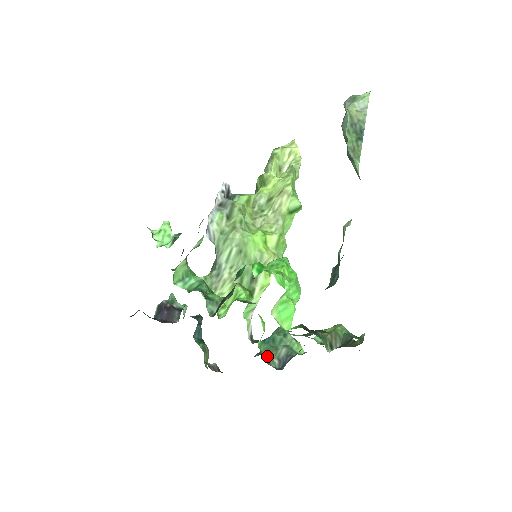
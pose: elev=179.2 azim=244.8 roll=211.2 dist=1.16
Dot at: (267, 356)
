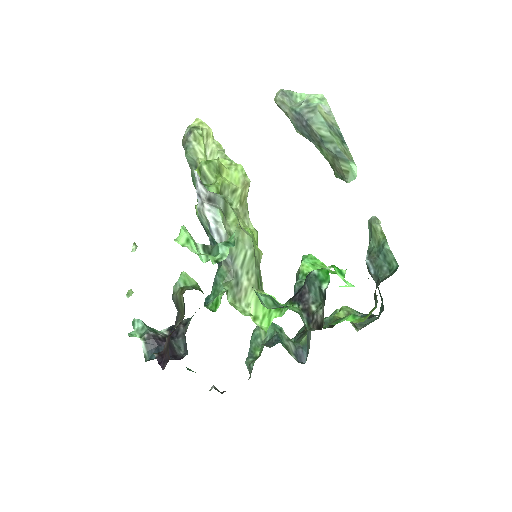
Dot at: (291, 355)
